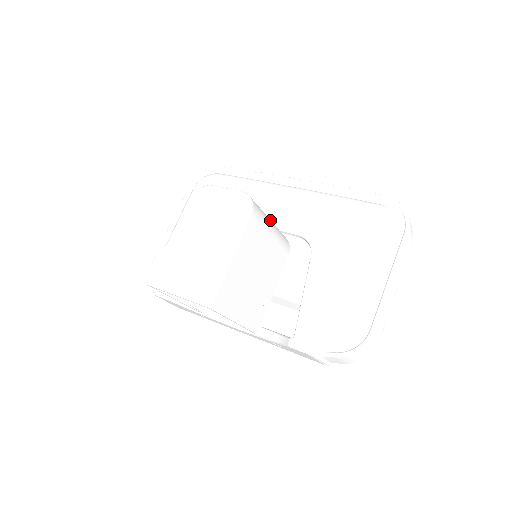
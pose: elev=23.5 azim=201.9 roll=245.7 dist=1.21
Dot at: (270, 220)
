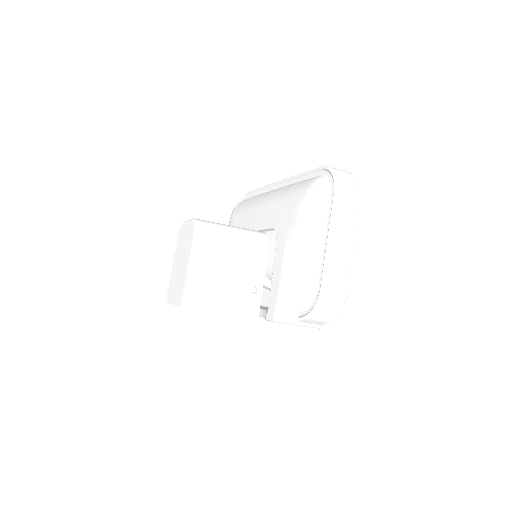
Dot at: (232, 228)
